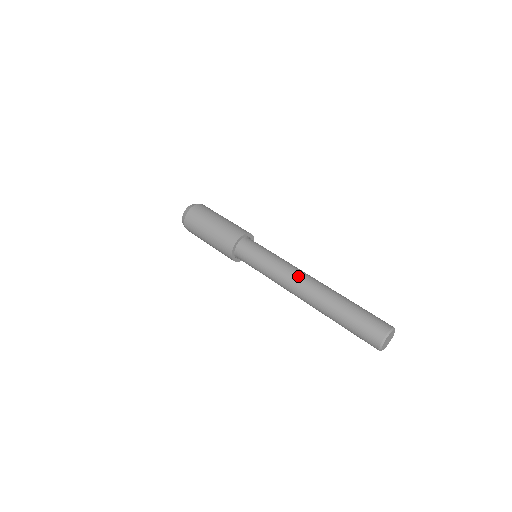
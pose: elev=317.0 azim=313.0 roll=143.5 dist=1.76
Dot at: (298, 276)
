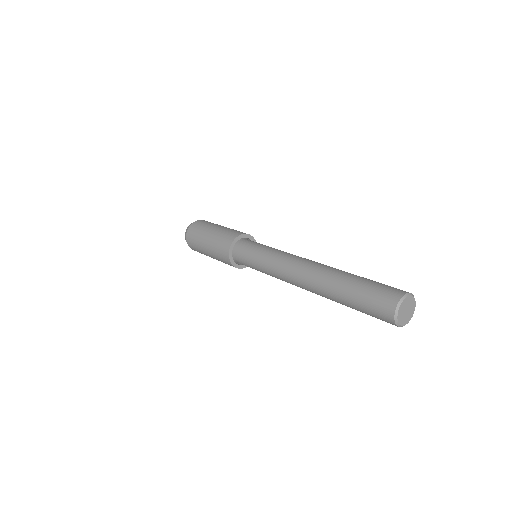
Dot at: (296, 260)
